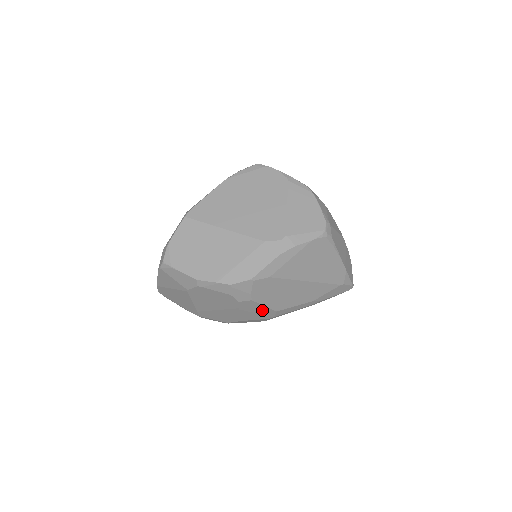
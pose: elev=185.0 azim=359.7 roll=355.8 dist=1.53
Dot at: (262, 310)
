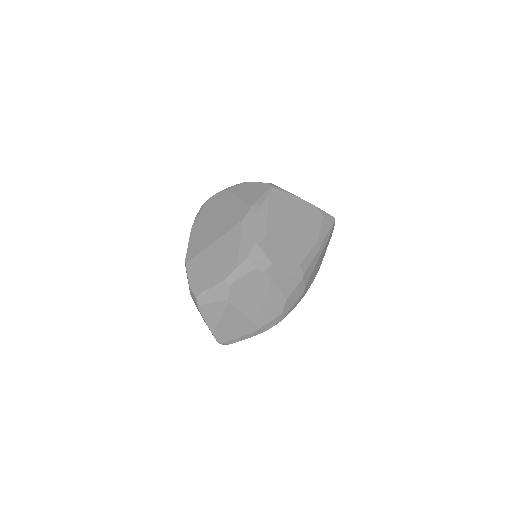
Dot at: (289, 271)
